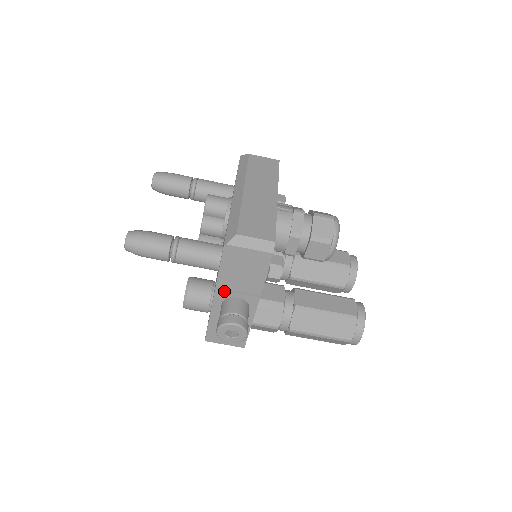
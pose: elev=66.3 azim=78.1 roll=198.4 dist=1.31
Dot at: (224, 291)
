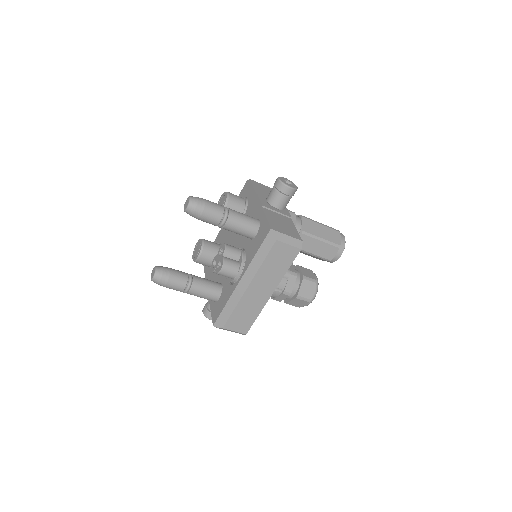
Dot at: occluded
